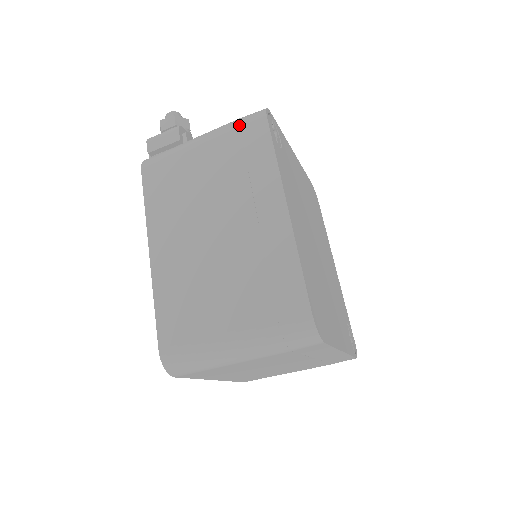
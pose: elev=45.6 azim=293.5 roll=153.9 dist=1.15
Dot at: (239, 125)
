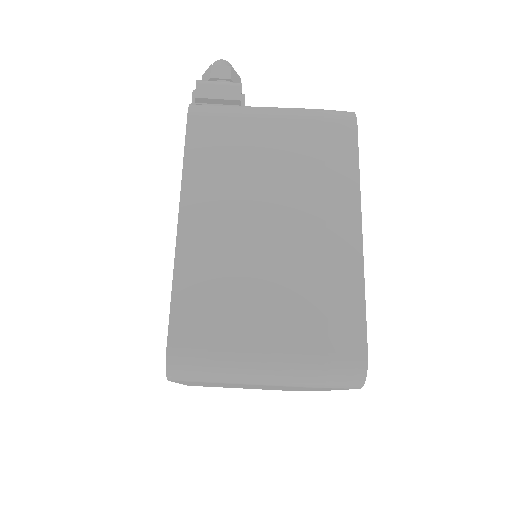
Dot at: (324, 117)
